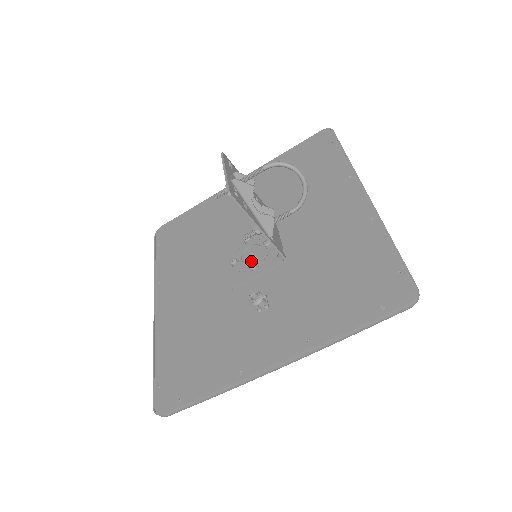
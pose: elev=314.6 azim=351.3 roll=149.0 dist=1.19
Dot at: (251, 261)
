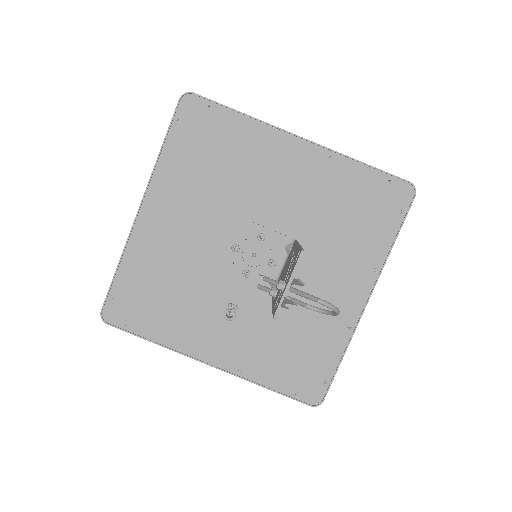
Dot at: (249, 261)
